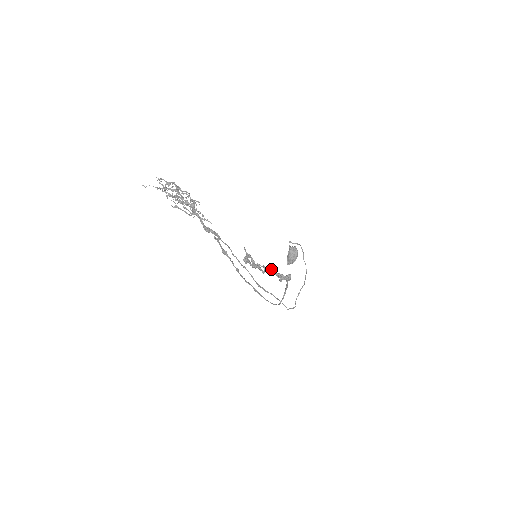
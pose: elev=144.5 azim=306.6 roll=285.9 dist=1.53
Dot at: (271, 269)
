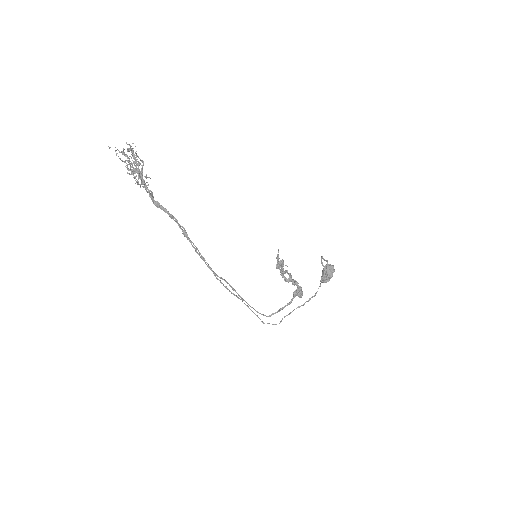
Dot at: (295, 280)
